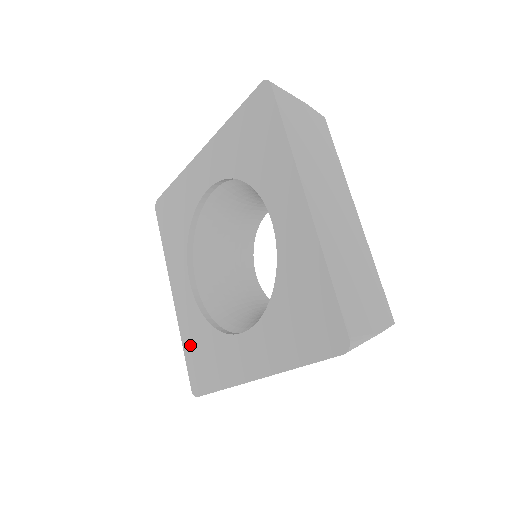
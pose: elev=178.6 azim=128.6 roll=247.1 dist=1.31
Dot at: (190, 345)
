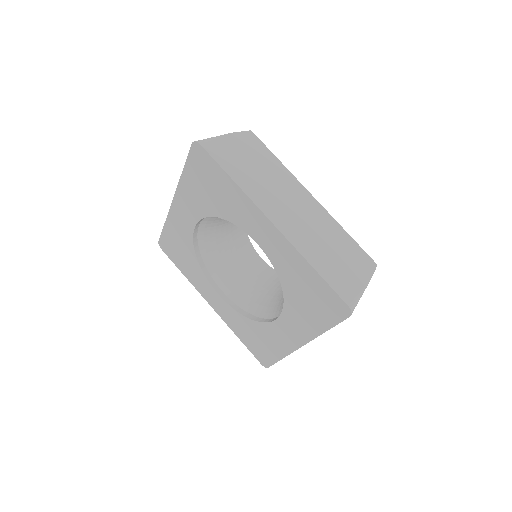
Dot at: (243, 336)
